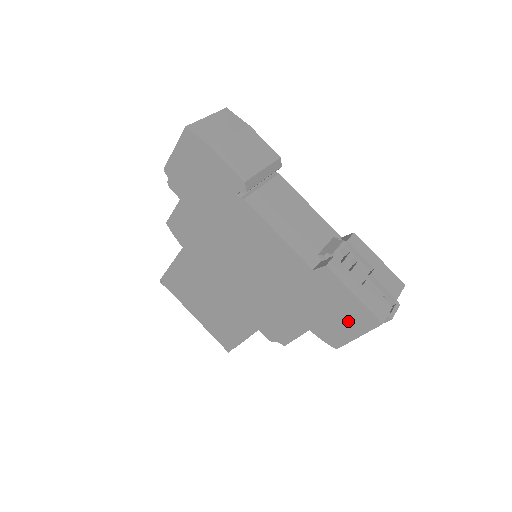
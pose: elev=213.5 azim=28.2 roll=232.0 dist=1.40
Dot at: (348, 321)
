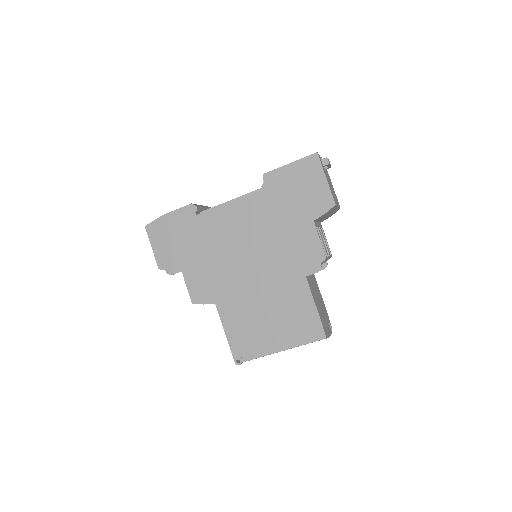
Dot at: (310, 180)
